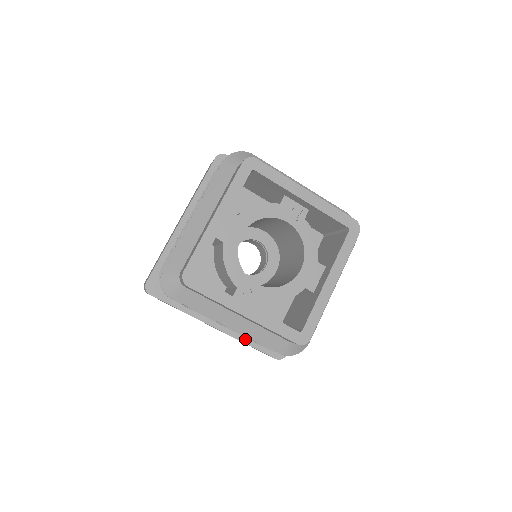
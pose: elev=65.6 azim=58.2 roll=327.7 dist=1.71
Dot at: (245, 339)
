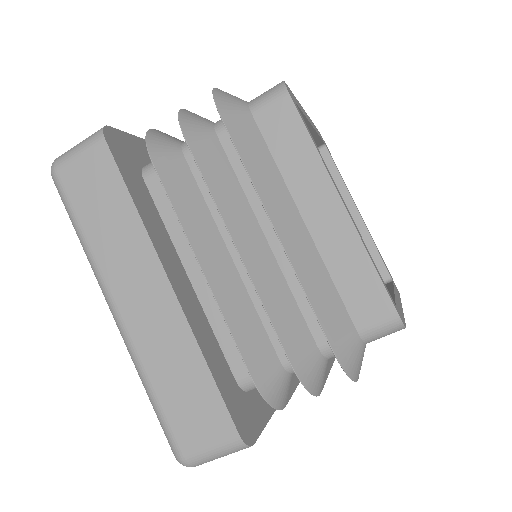
Dot at: (205, 349)
